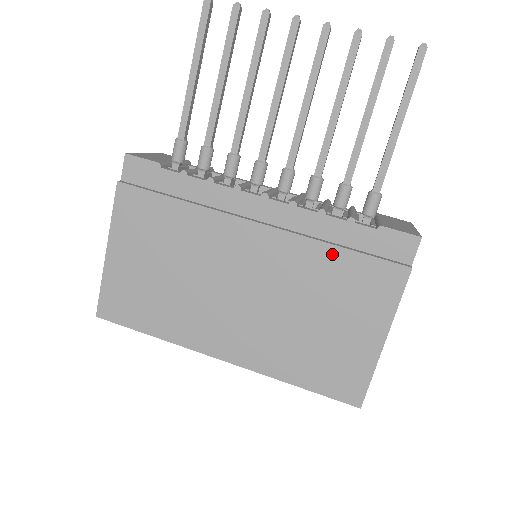
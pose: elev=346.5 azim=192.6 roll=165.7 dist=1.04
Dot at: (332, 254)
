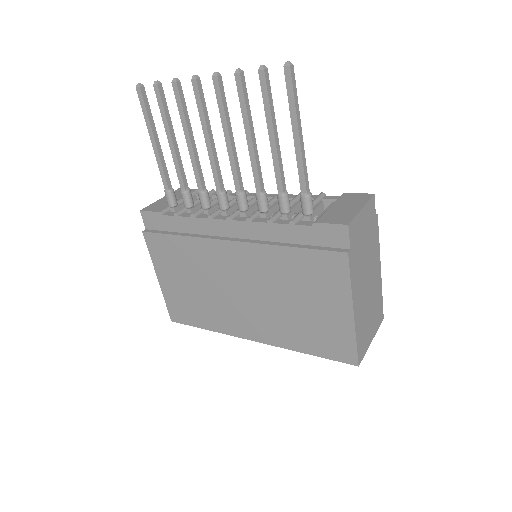
Dot at: (287, 253)
